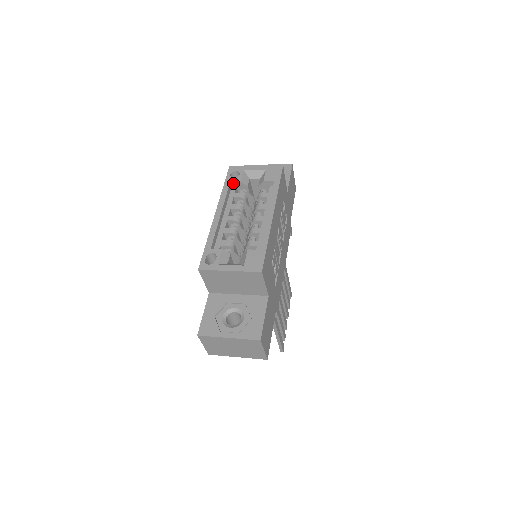
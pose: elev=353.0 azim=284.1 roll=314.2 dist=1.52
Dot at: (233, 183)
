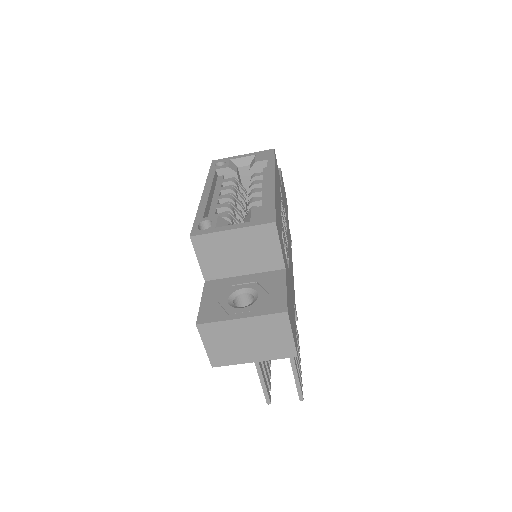
Dot at: (219, 171)
